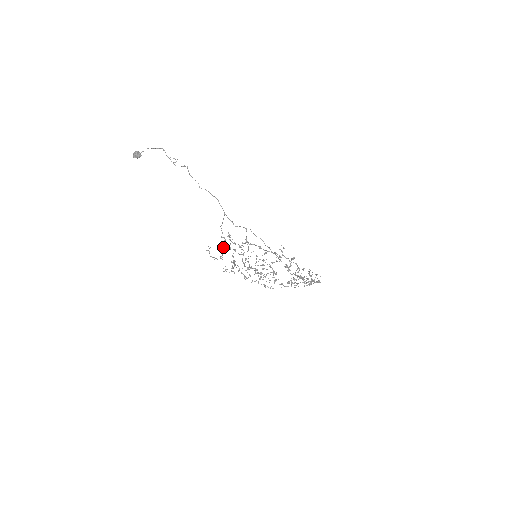
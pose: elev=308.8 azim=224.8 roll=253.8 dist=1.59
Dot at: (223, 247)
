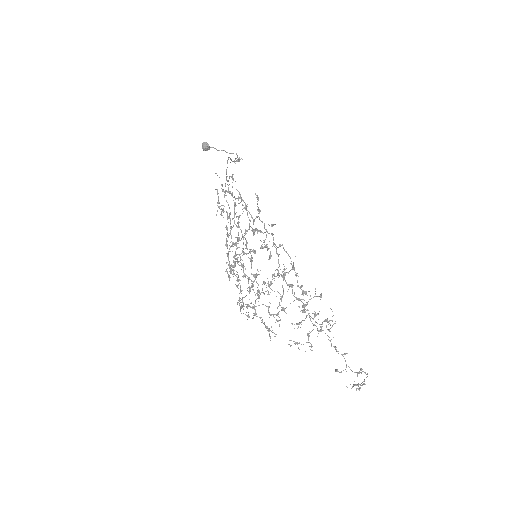
Dot at: occluded
